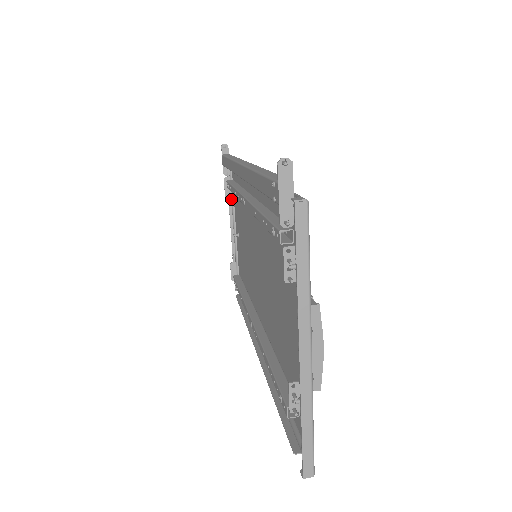
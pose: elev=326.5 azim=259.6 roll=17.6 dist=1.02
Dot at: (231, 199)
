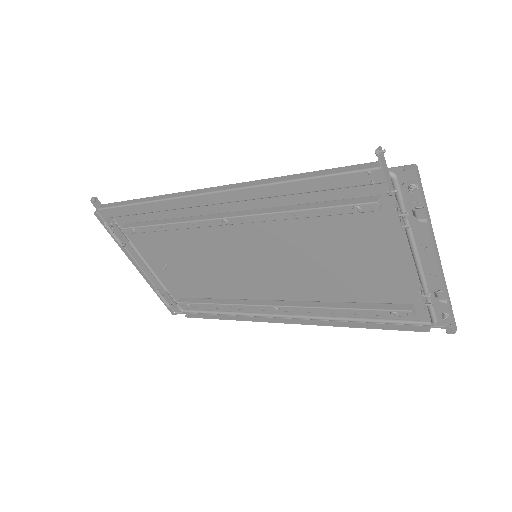
Dot at: (128, 243)
